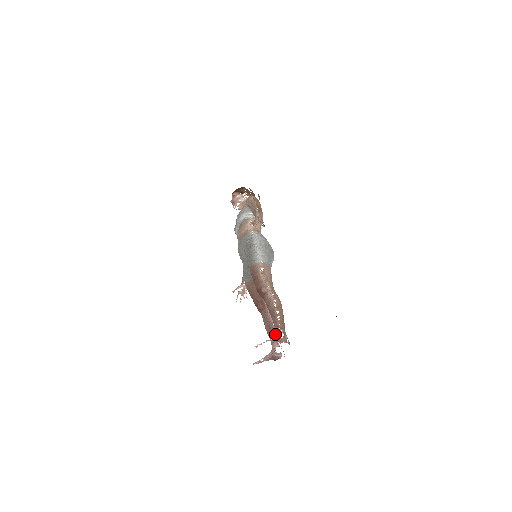
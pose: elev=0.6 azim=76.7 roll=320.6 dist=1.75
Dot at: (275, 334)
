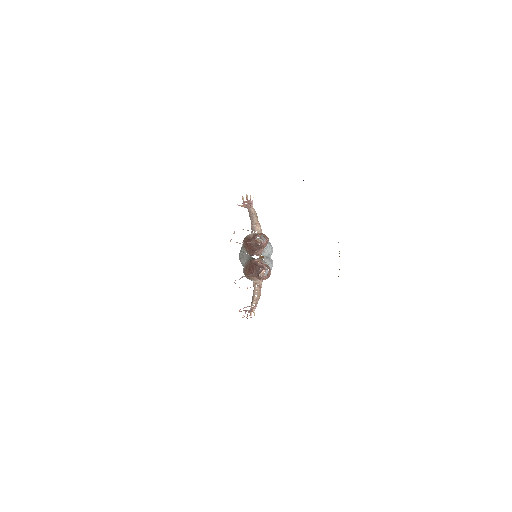
Dot at: (263, 267)
